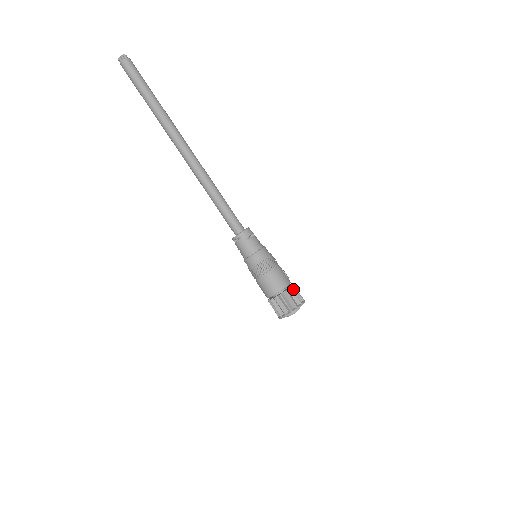
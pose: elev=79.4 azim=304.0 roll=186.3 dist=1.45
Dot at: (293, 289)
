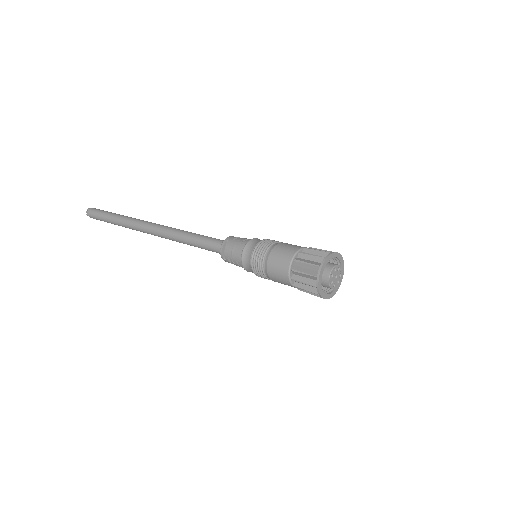
Dot at: occluded
